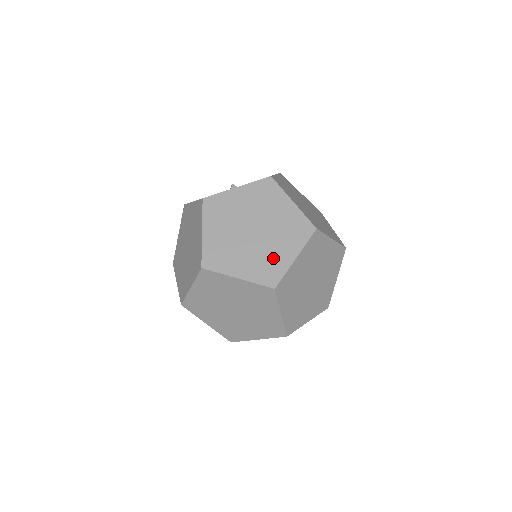
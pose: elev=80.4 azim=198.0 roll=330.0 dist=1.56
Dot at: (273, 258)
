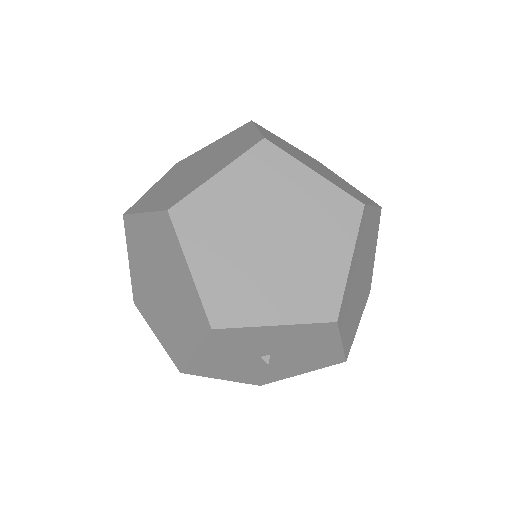
Dot at: (193, 182)
